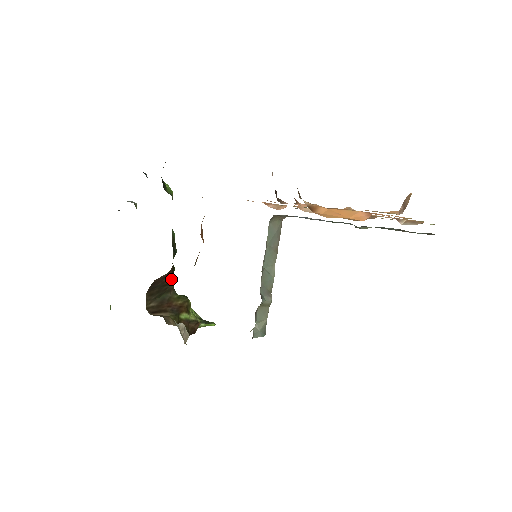
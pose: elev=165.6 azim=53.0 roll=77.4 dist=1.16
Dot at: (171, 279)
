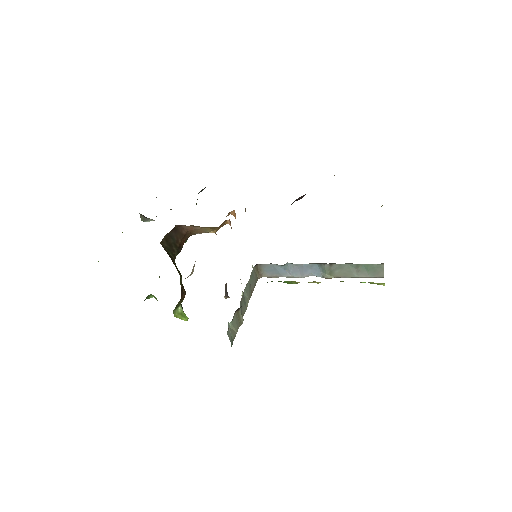
Dot at: (180, 248)
